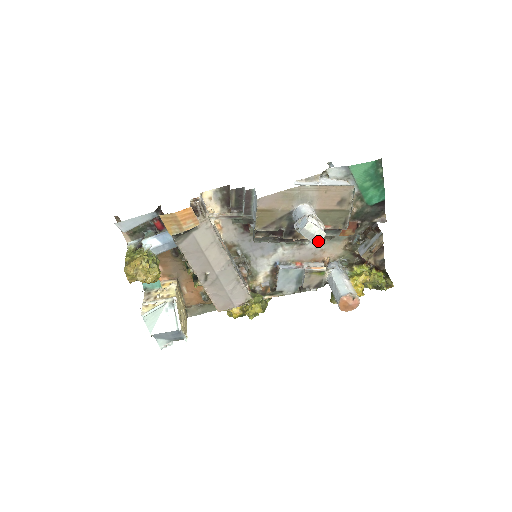
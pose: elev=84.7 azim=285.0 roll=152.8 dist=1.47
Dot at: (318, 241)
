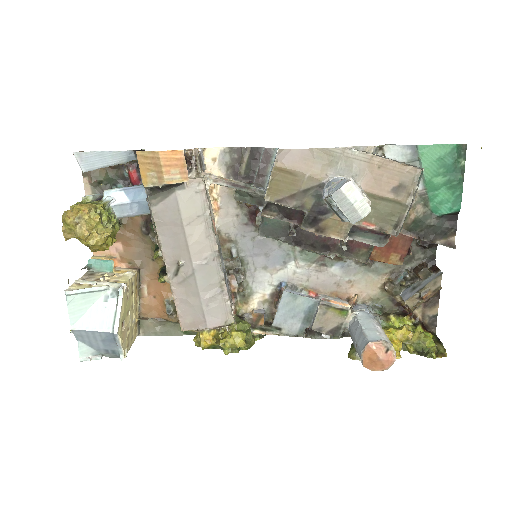
Dot at: (357, 219)
